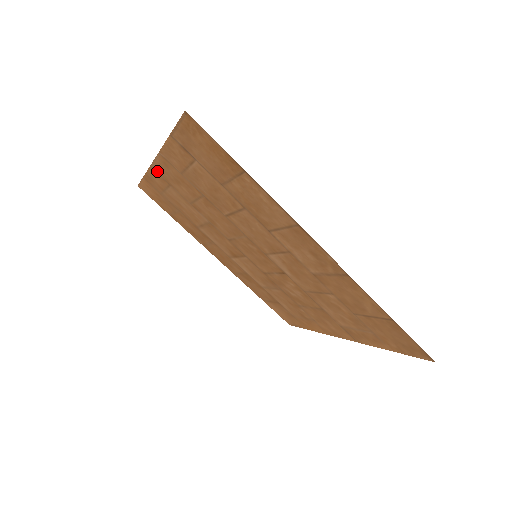
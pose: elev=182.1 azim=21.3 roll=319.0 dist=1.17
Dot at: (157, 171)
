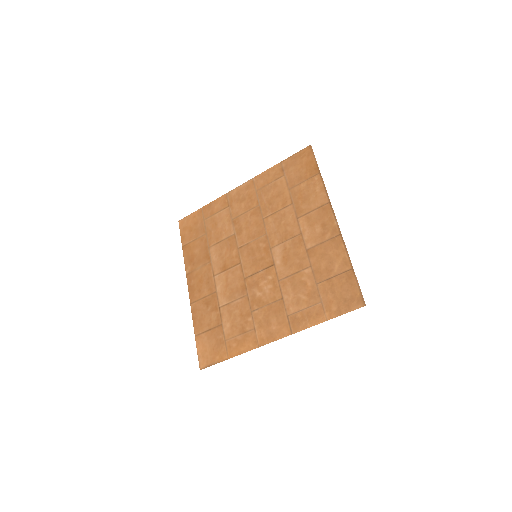
Dot at: (230, 196)
